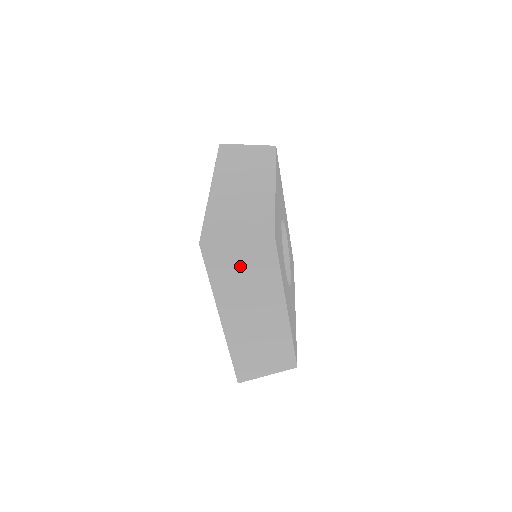
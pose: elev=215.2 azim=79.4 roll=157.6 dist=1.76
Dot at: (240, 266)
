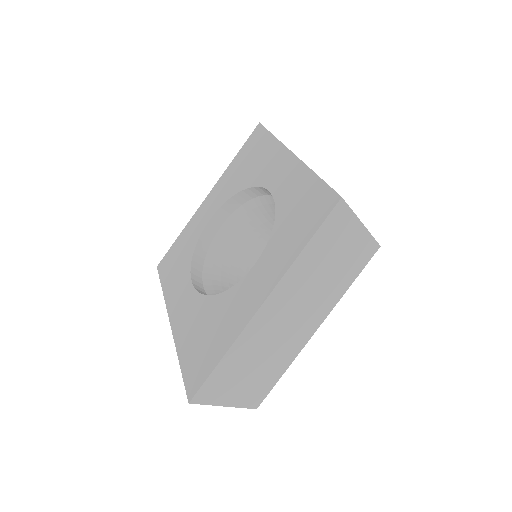
Dot at: (338, 252)
